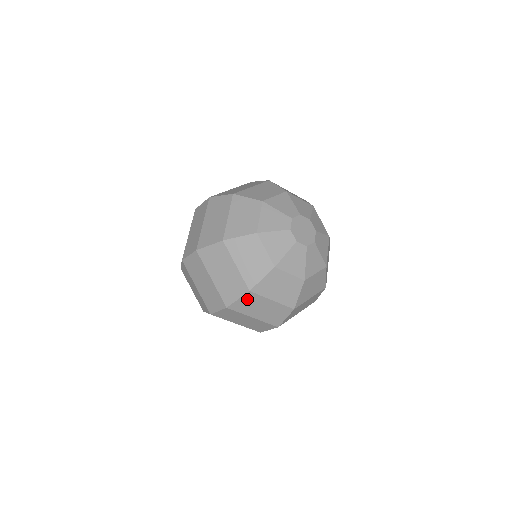
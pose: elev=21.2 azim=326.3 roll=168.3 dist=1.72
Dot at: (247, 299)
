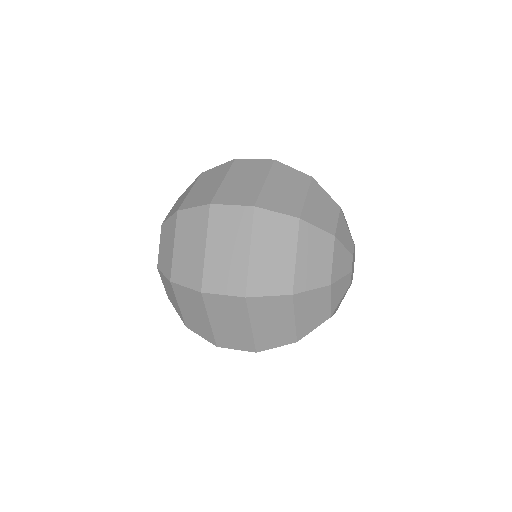
Dot at: occluded
